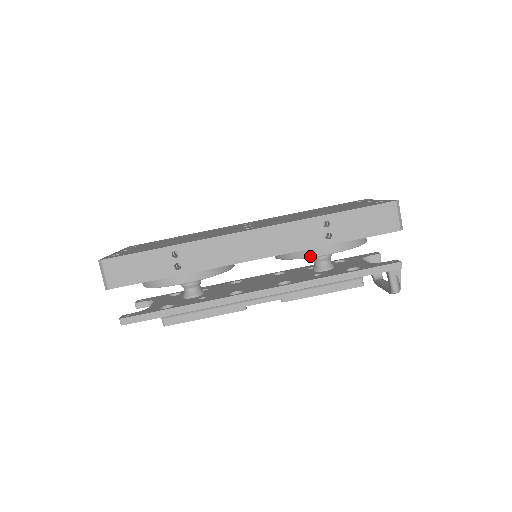
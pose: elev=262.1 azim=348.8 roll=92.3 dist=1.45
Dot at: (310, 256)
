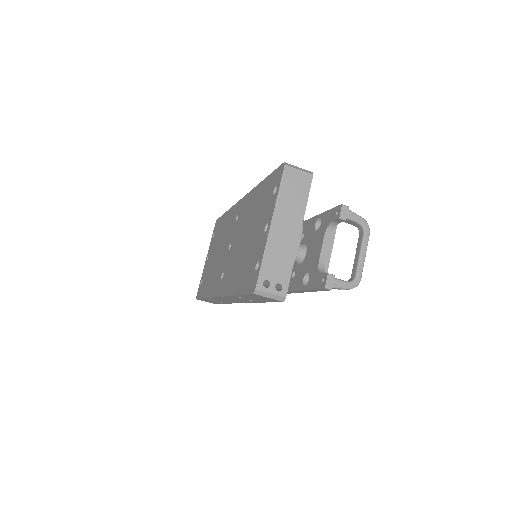
Dot at: occluded
